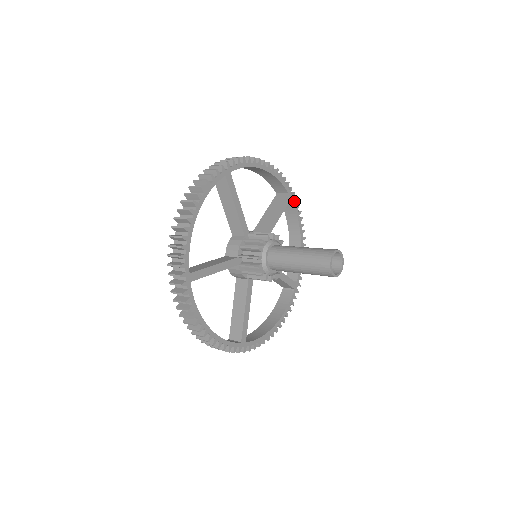
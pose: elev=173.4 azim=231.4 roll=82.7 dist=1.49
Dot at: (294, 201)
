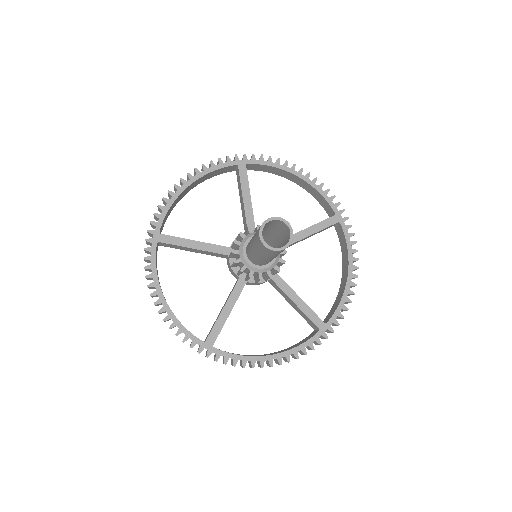
Dot at: (345, 226)
